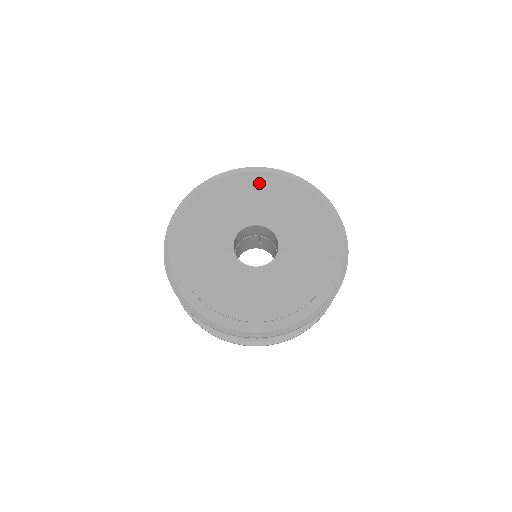
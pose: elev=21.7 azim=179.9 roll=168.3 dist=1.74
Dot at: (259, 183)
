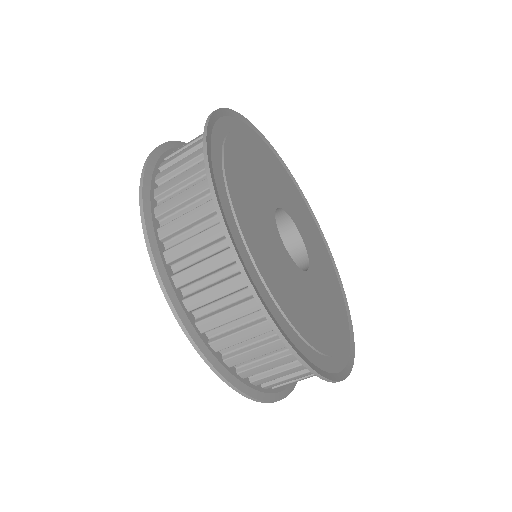
Dot at: (321, 240)
